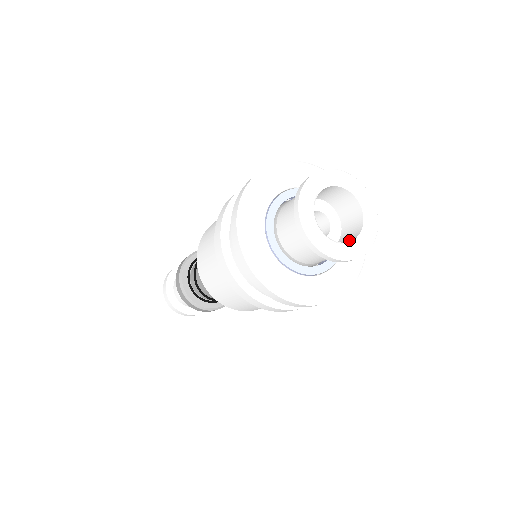
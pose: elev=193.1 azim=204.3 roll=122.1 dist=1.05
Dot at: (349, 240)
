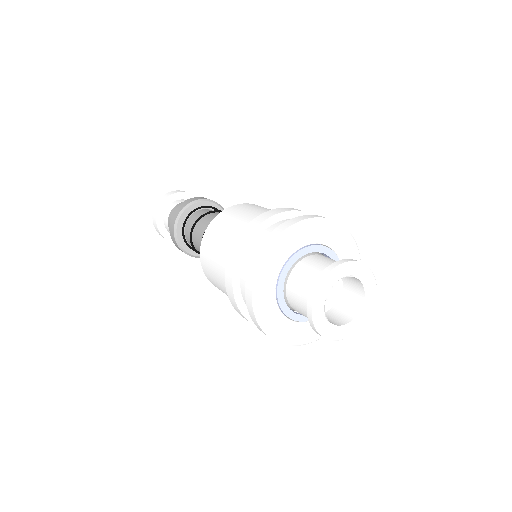
Dot at: (348, 315)
